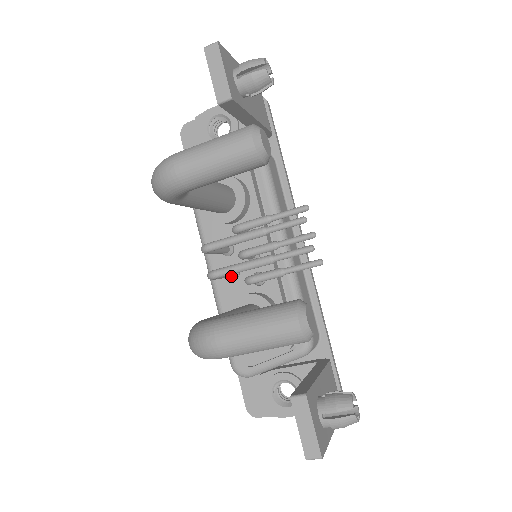
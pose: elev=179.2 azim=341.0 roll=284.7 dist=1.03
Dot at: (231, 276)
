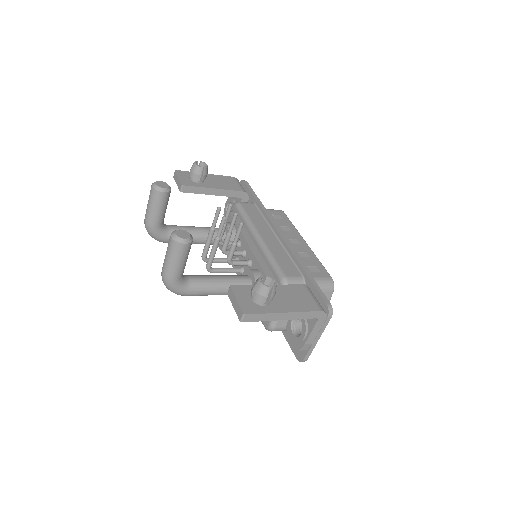
Dot at: (237, 271)
